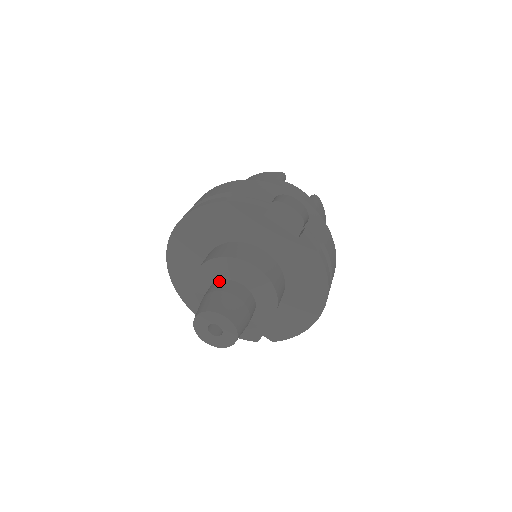
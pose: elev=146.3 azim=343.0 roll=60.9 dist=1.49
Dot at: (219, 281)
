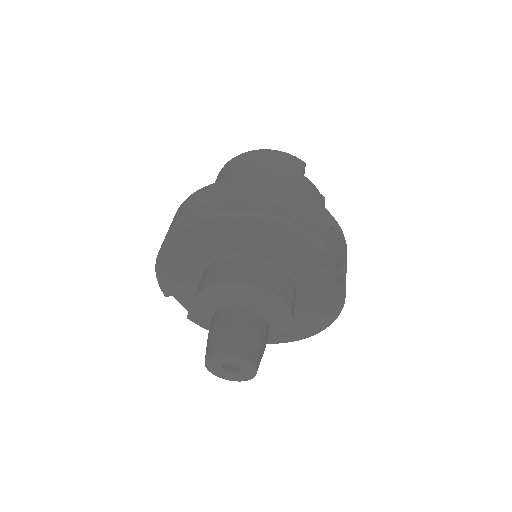
Dot at: (242, 308)
